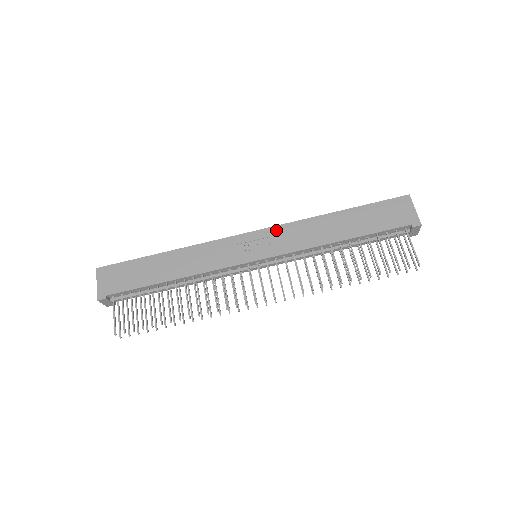
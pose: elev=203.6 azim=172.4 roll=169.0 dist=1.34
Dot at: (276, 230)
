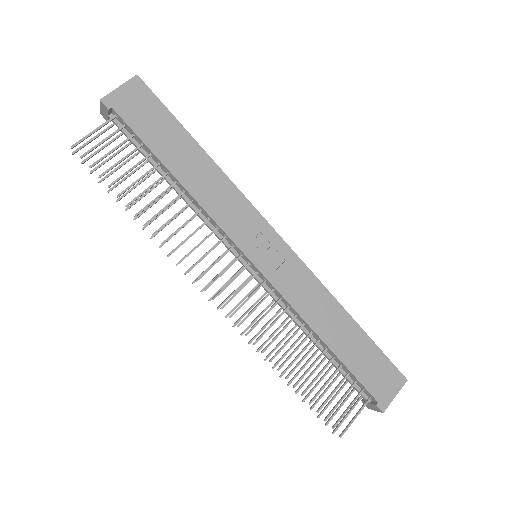
Dot at: (297, 263)
